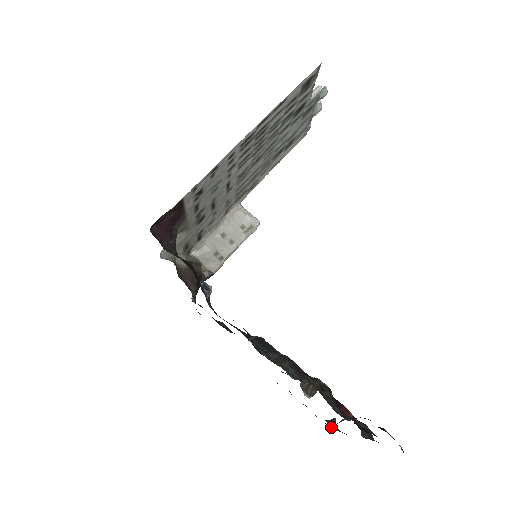
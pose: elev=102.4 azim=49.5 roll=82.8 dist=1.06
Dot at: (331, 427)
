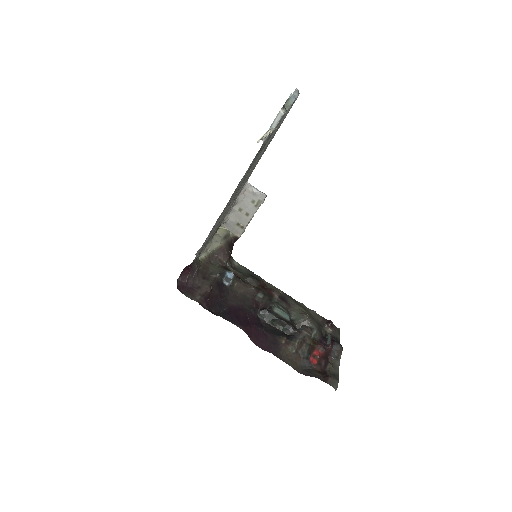
Dot at: (327, 330)
